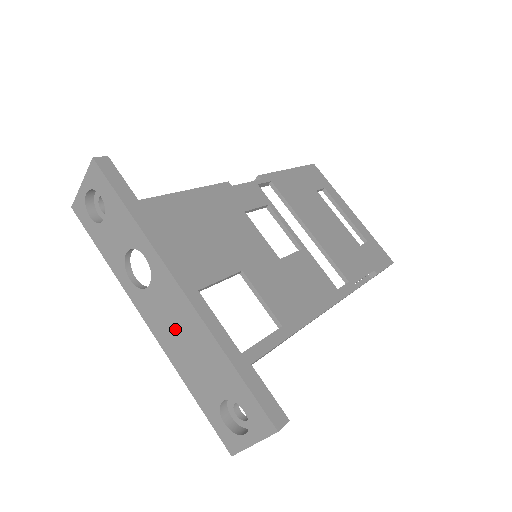
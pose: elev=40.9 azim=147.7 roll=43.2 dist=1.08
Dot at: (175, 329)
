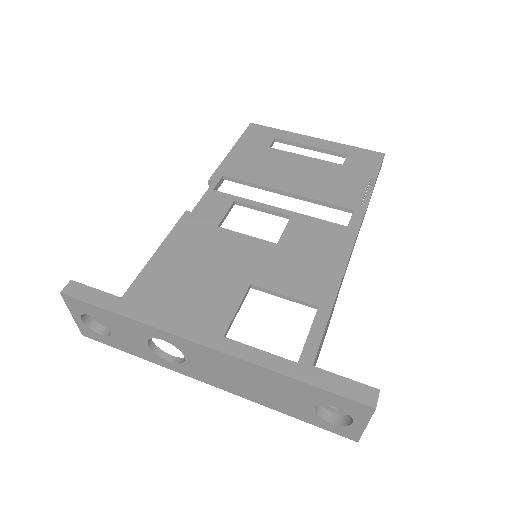
Dot at: (232, 378)
